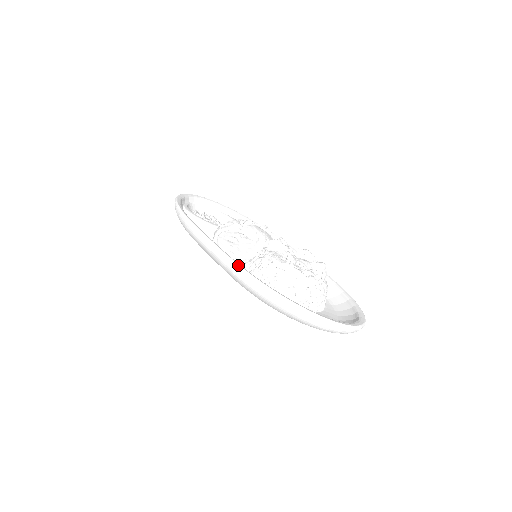
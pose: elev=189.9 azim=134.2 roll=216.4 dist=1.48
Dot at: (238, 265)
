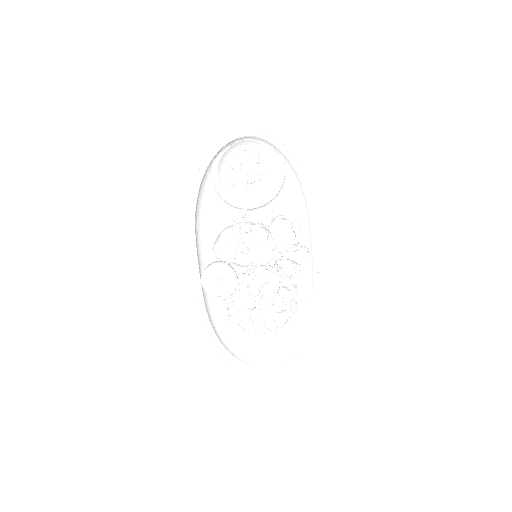
Dot at: (202, 313)
